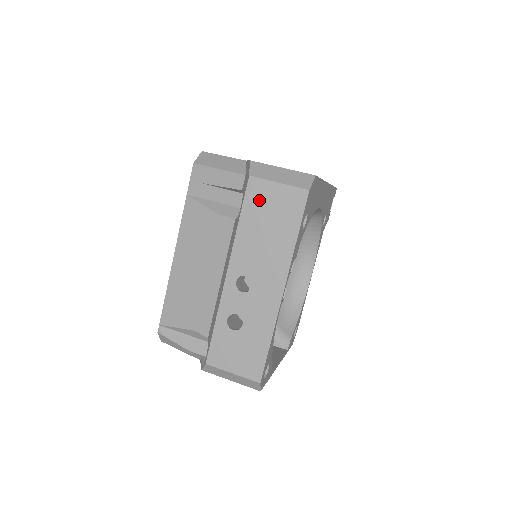
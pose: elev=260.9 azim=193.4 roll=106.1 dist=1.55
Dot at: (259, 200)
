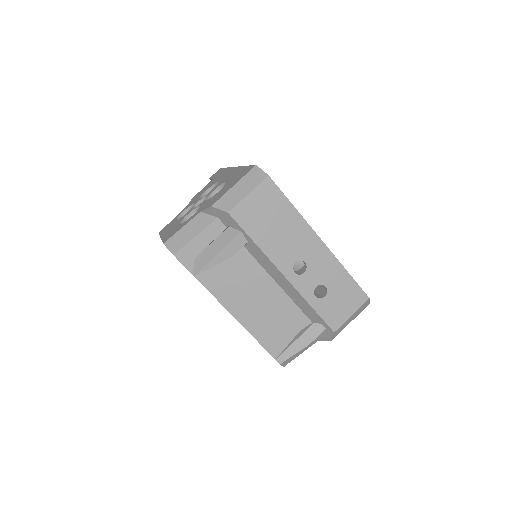
Dot at: (250, 217)
